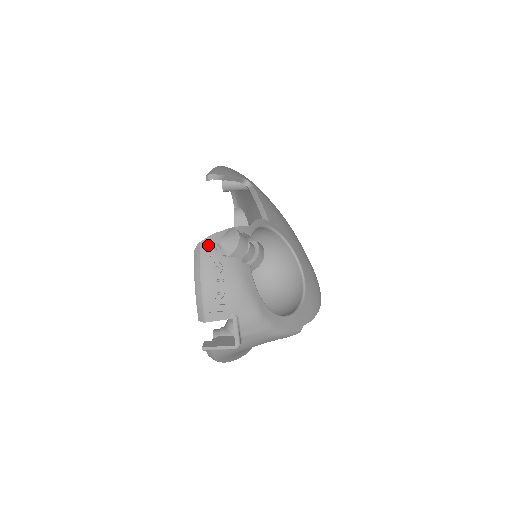
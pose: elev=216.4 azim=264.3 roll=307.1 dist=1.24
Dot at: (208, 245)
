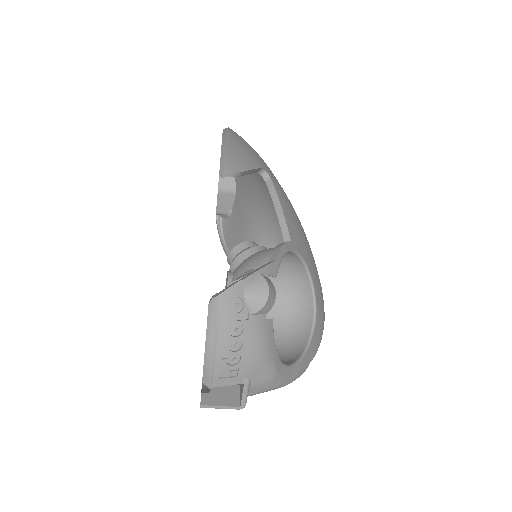
Dot at: (228, 299)
